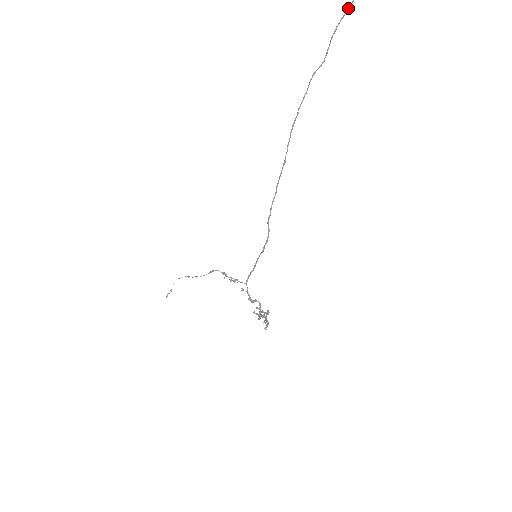
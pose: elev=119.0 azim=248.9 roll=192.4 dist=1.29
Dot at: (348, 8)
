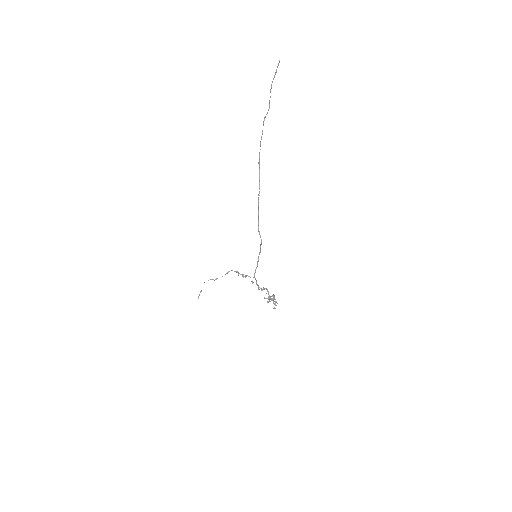
Dot at: (276, 70)
